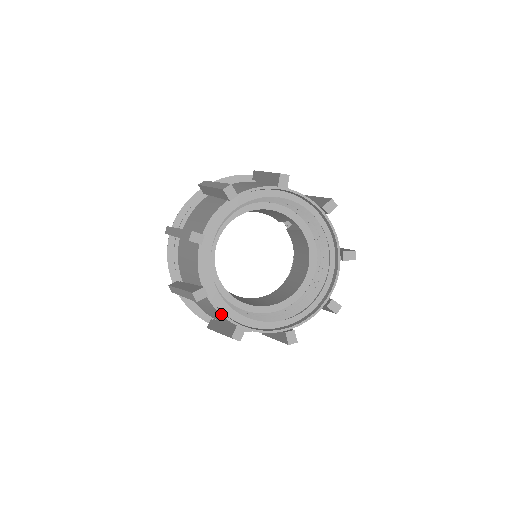
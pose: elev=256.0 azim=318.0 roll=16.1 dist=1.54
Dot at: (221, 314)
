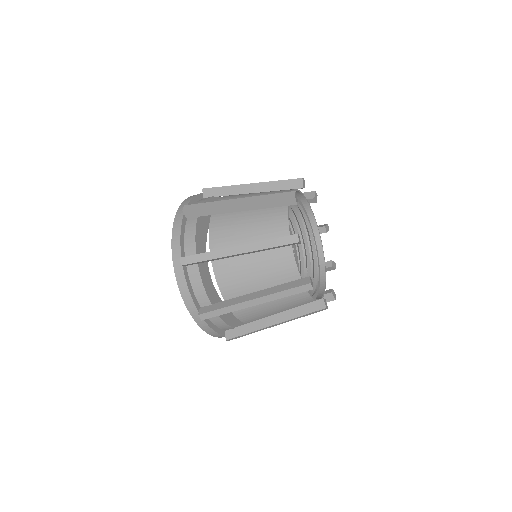
Dot at: (297, 265)
